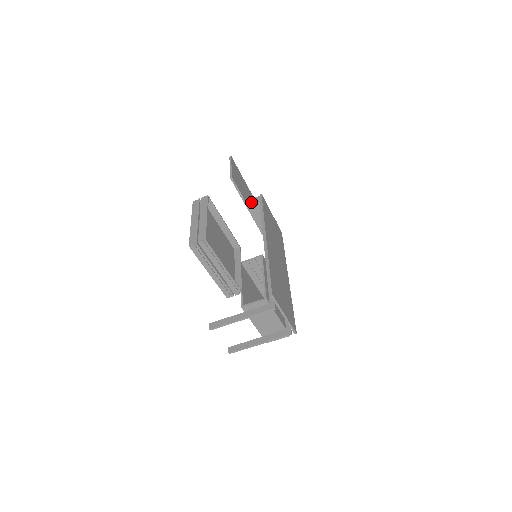
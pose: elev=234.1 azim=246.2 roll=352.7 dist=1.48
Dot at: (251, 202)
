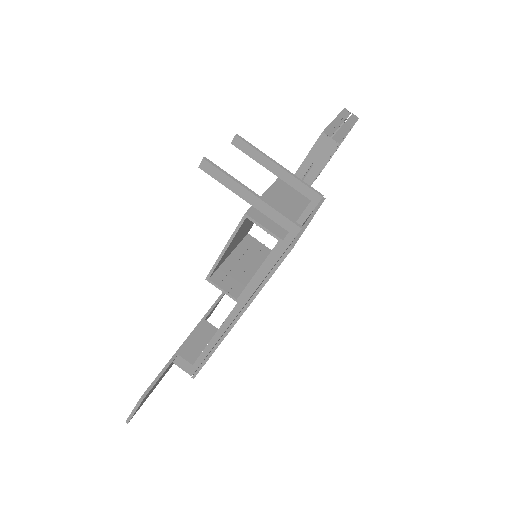
Dot at: occluded
